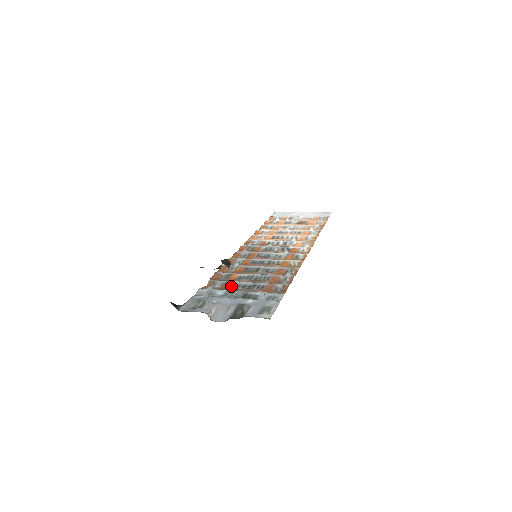
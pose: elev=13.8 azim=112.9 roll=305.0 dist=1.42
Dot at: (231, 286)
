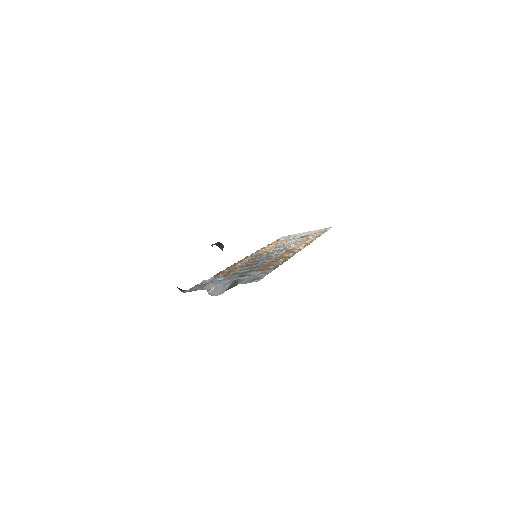
Dot at: occluded
